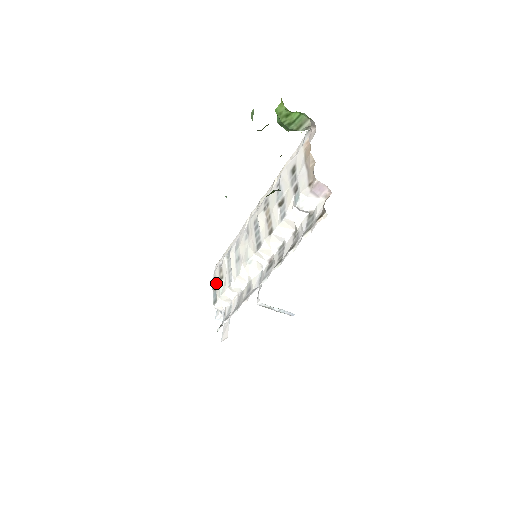
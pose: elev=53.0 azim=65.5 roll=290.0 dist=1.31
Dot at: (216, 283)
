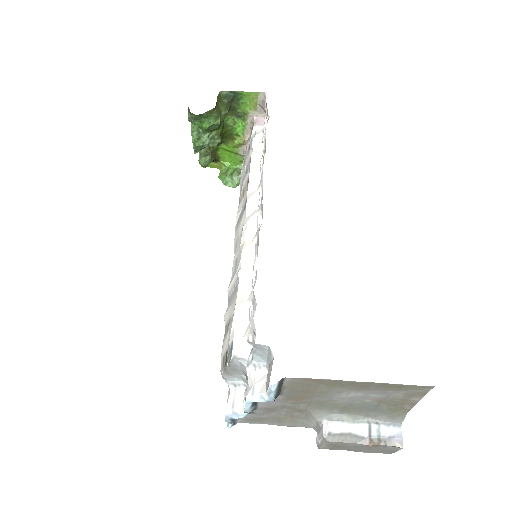
Dot at: (225, 350)
